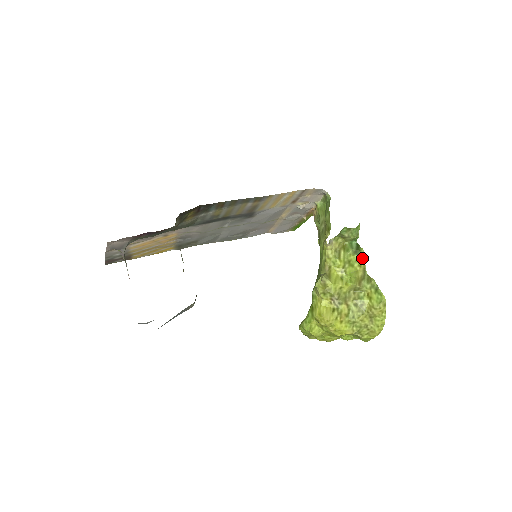
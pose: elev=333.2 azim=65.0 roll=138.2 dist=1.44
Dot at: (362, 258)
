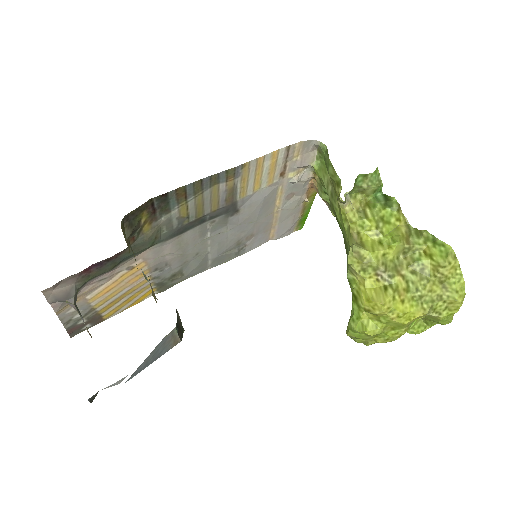
Dot at: (397, 209)
